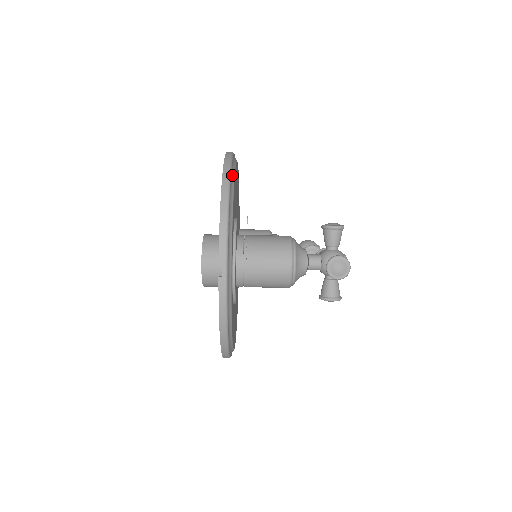
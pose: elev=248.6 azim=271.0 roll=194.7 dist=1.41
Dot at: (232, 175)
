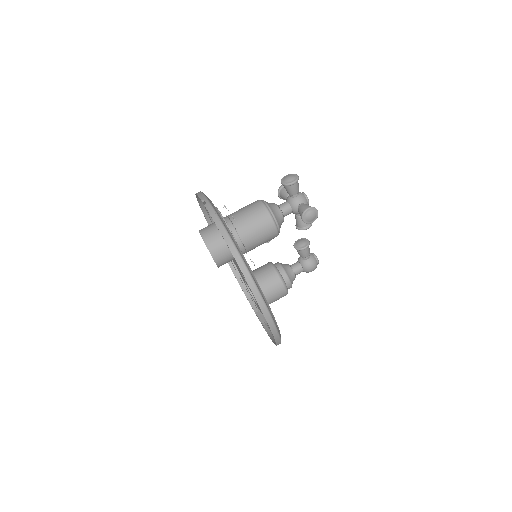
Dot at: occluded
